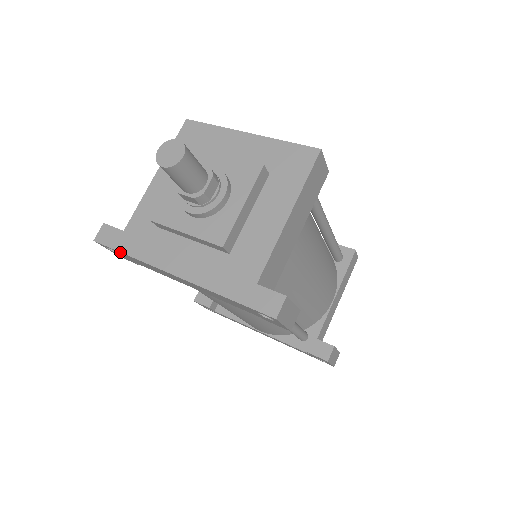
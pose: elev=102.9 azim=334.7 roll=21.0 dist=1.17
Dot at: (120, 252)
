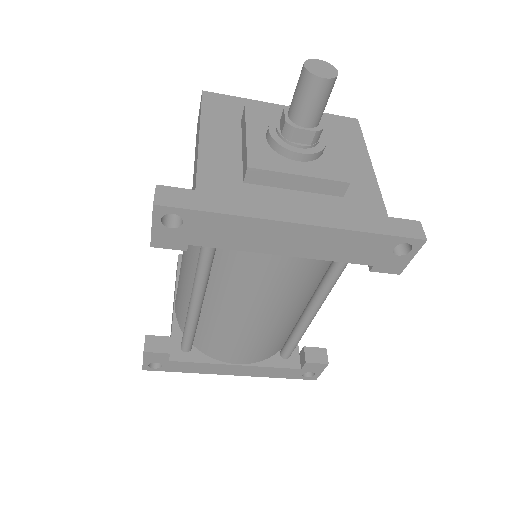
Dot at: (206, 212)
